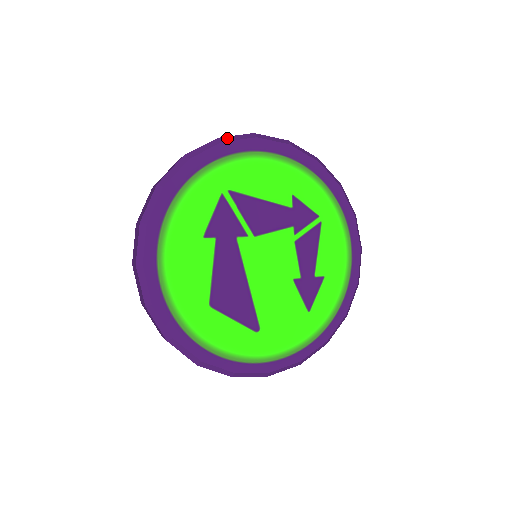
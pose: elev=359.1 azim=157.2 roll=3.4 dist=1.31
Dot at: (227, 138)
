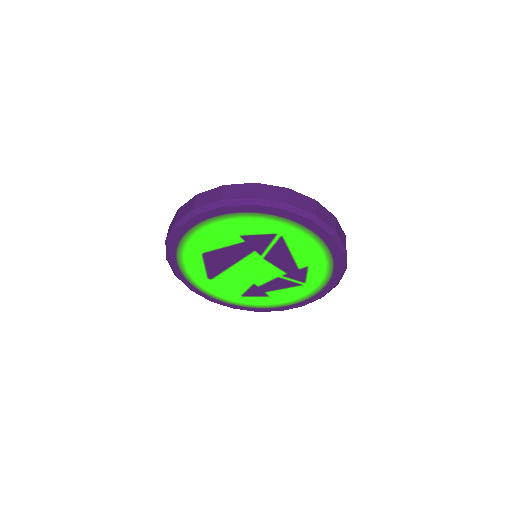
Dot at: (319, 221)
